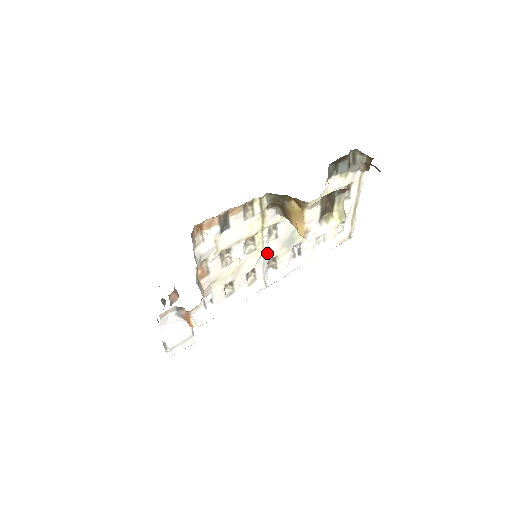
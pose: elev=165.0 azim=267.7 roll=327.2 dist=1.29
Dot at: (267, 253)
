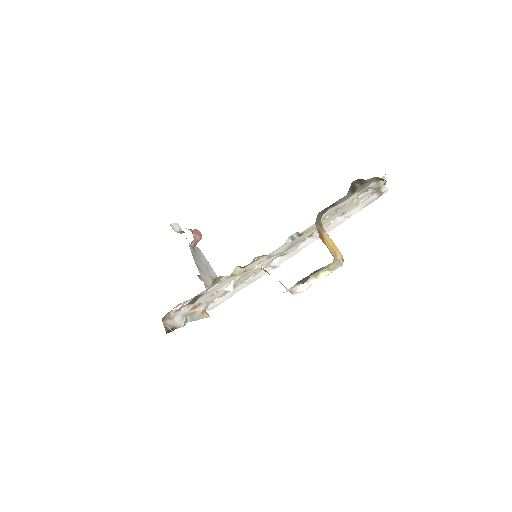
Dot at: (264, 265)
